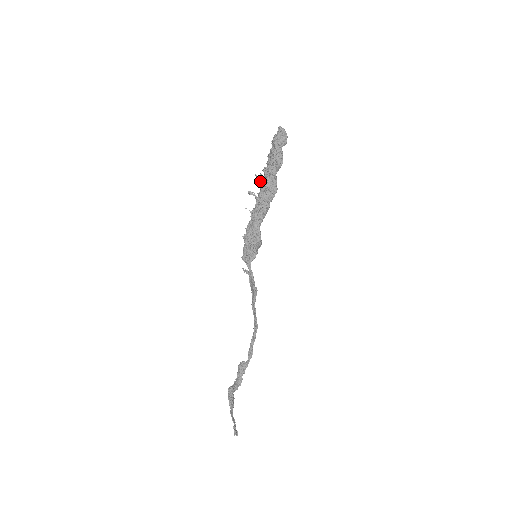
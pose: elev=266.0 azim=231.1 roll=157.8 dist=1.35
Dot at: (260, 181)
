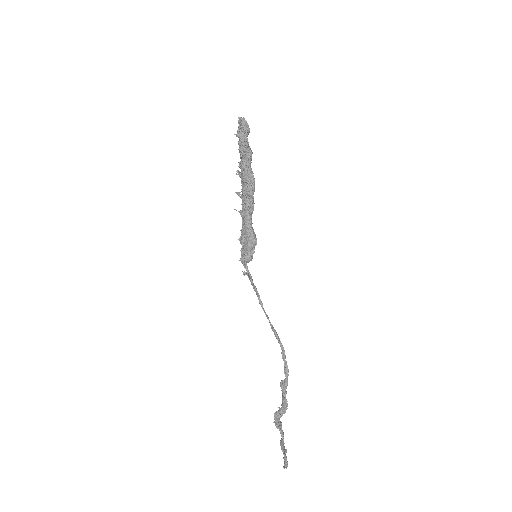
Dot at: occluded
